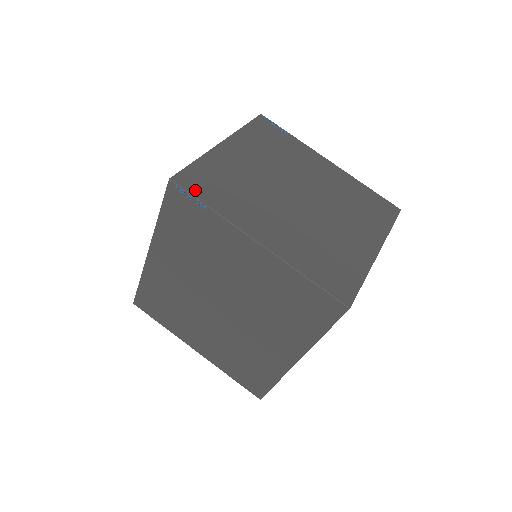
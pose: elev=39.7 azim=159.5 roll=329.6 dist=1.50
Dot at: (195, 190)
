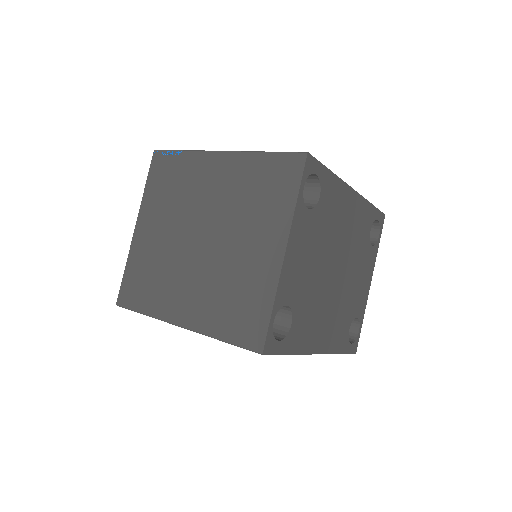
Dot at: (131, 303)
